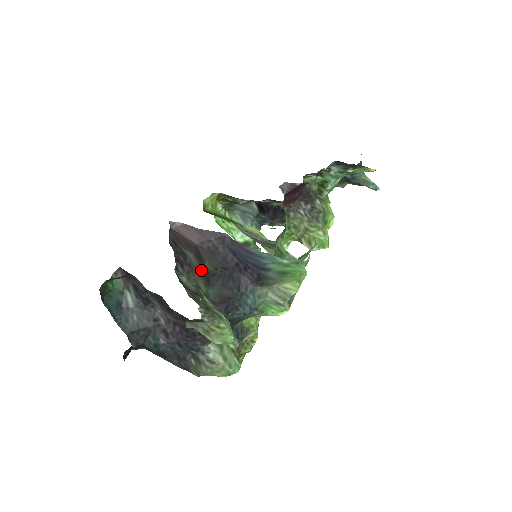
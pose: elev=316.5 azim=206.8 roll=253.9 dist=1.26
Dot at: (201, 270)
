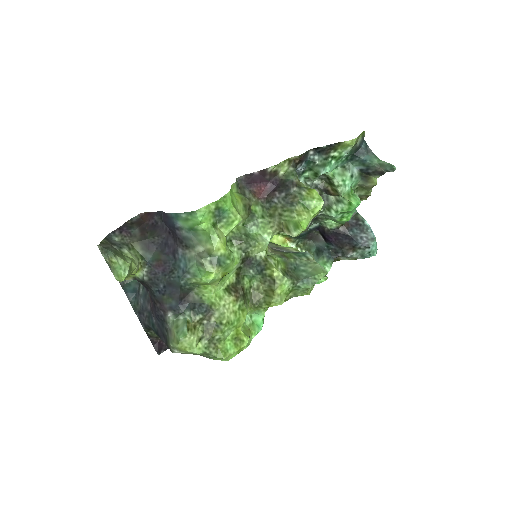
Dot at: (140, 238)
